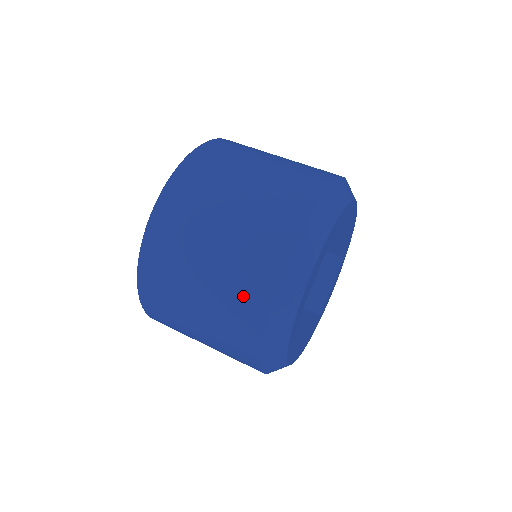
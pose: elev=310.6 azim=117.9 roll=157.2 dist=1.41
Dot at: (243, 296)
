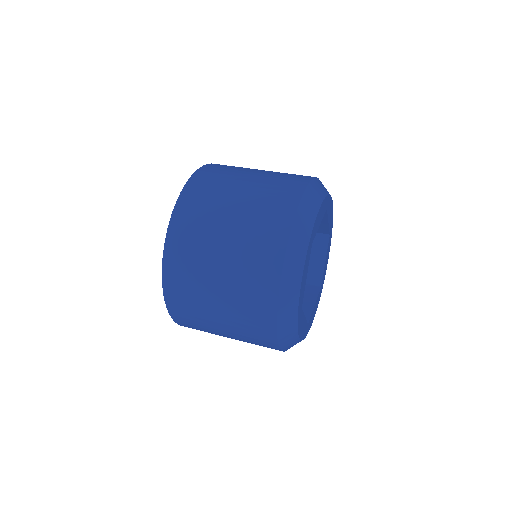
Dot at: (253, 307)
